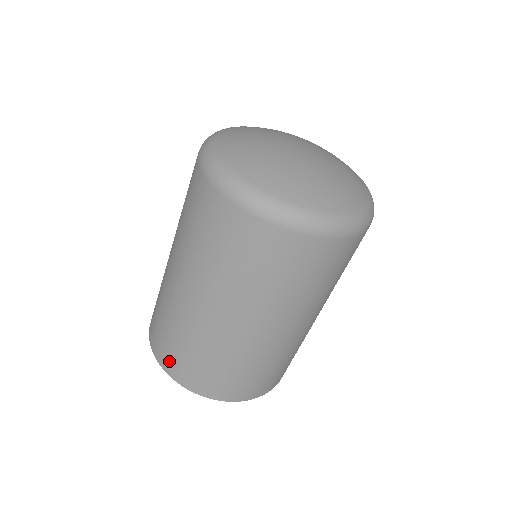
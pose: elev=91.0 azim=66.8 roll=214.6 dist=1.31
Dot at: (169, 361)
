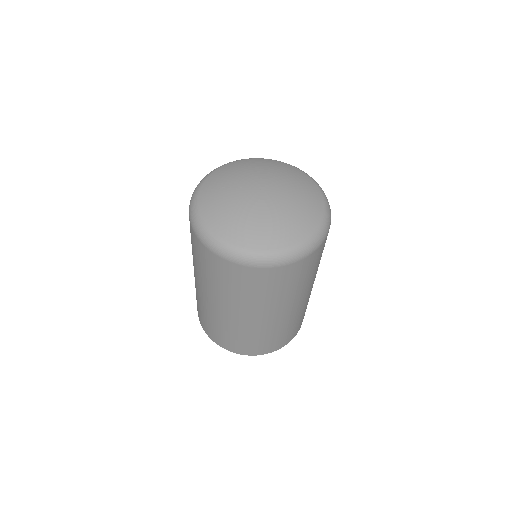
Dot at: (216, 338)
